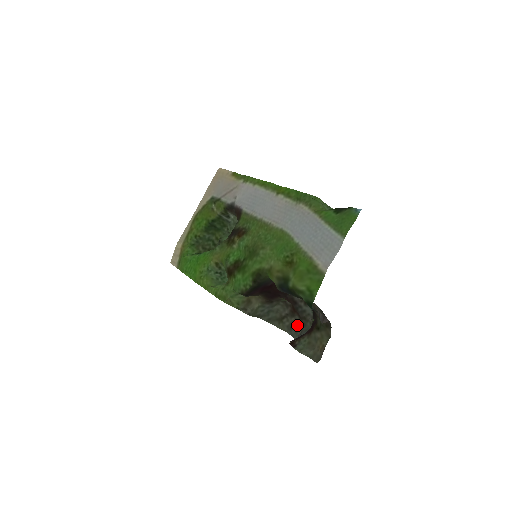
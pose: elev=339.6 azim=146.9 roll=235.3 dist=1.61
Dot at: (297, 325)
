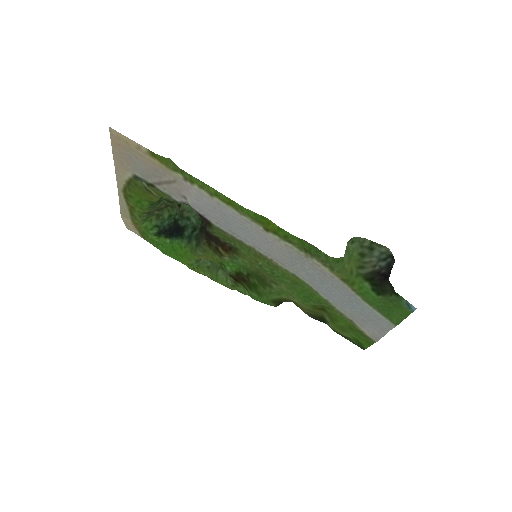
Dot at: occluded
